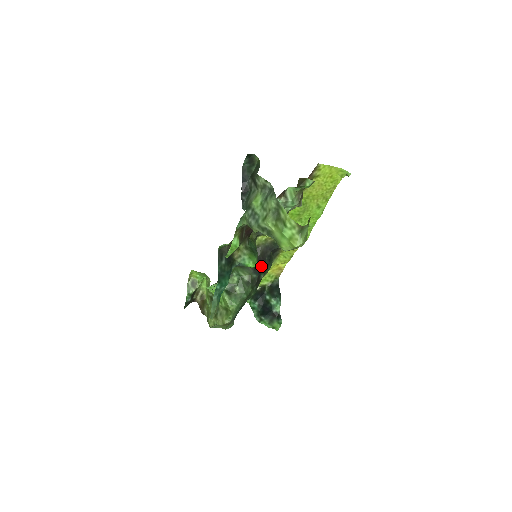
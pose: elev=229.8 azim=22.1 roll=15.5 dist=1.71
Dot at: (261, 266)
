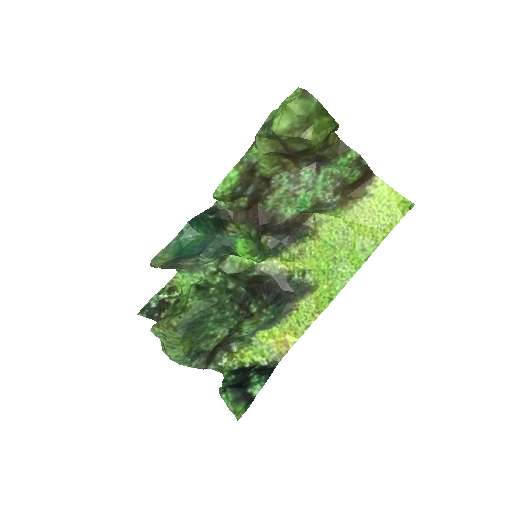
Dot at: (259, 293)
